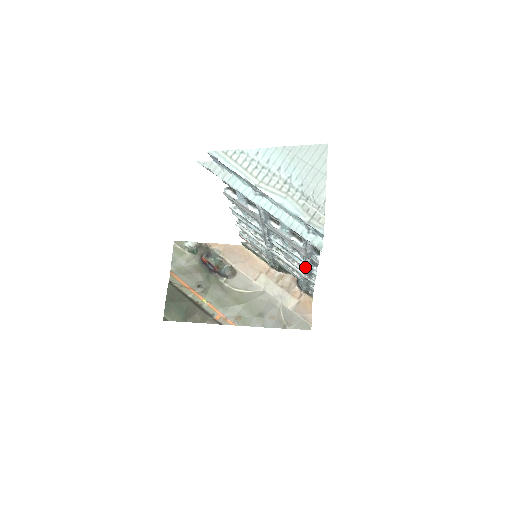
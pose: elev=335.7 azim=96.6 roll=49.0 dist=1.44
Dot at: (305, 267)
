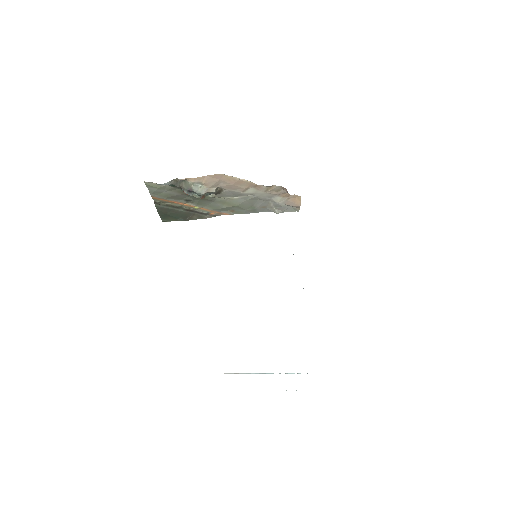
Dot at: occluded
